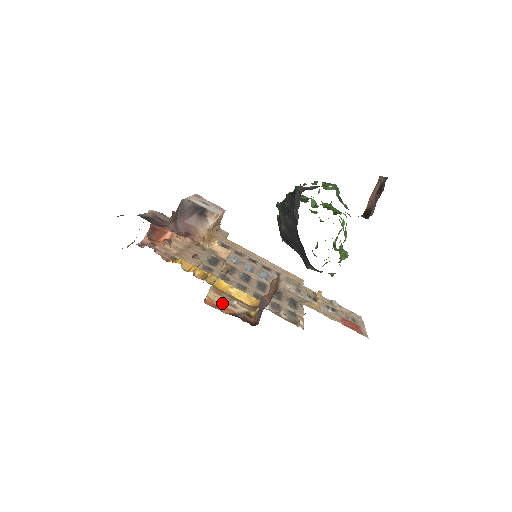
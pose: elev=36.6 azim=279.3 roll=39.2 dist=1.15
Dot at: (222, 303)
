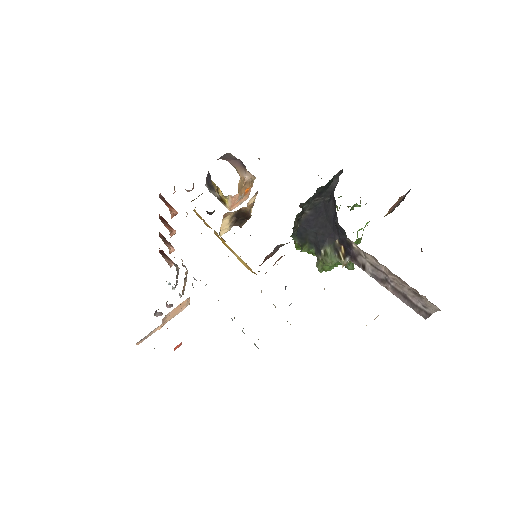
Dot at: occluded
